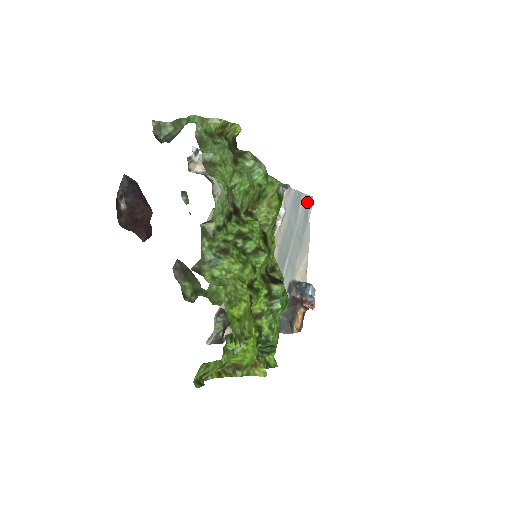
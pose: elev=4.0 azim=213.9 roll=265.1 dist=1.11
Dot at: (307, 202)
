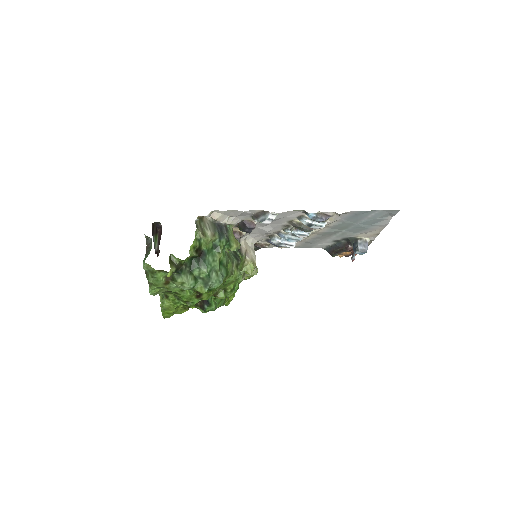
Dot at: (387, 212)
